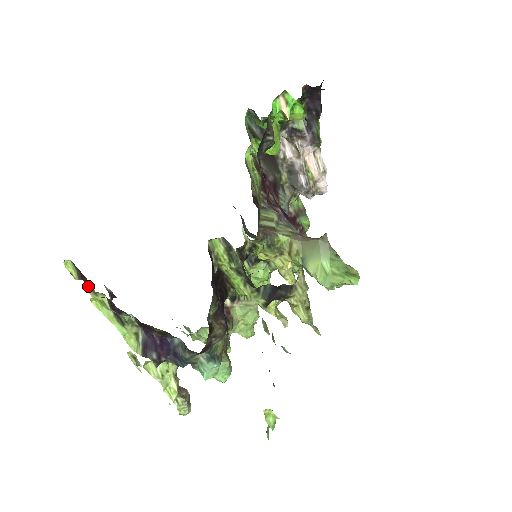
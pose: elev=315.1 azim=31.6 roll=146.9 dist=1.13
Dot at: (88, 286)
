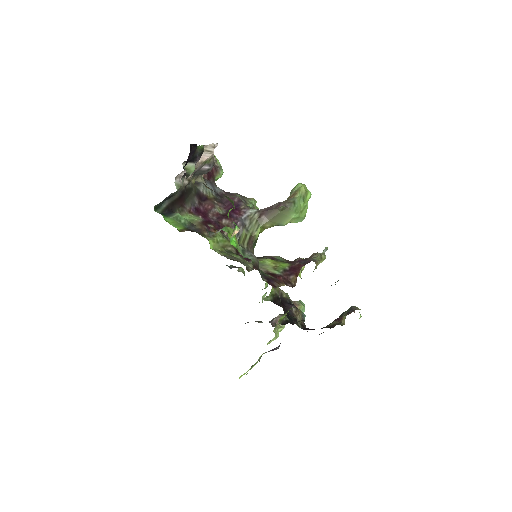
Dot at: occluded
